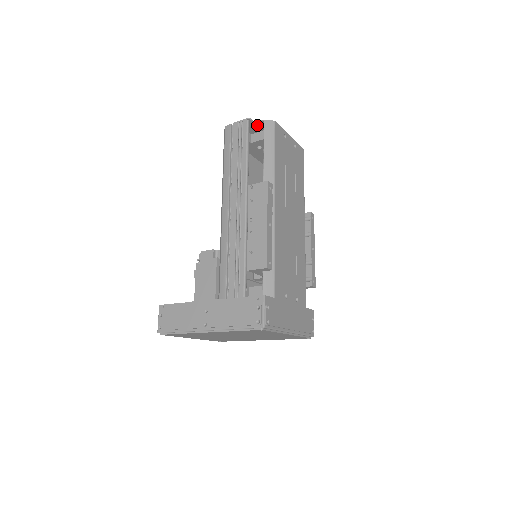
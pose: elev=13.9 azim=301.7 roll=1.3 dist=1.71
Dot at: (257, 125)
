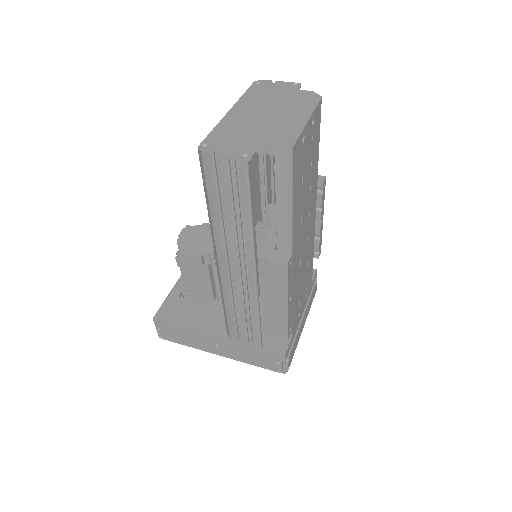
Dot at: (259, 148)
